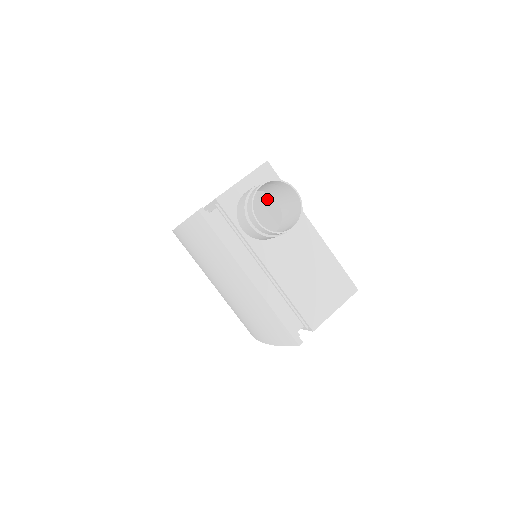
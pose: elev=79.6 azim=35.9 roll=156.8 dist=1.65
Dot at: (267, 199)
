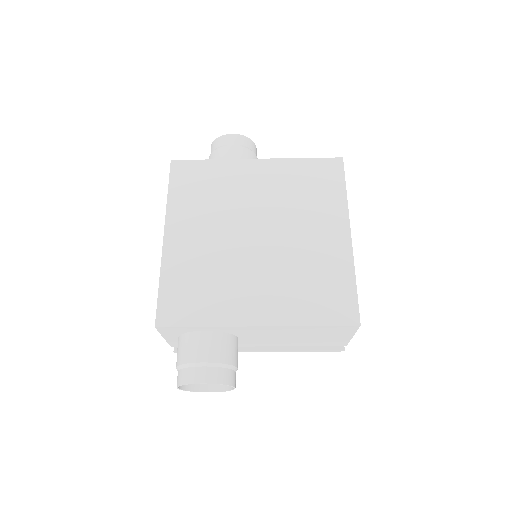
Dot at: occluded
